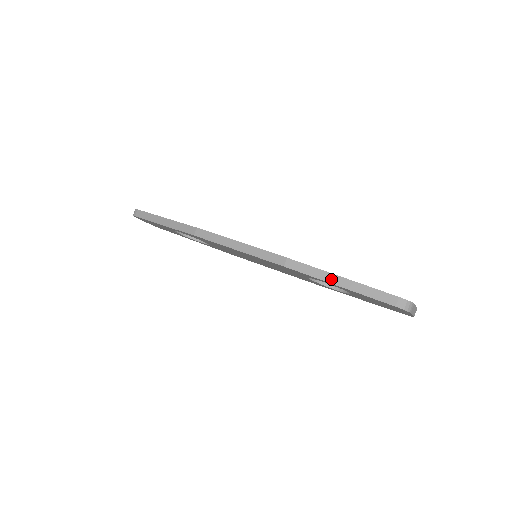
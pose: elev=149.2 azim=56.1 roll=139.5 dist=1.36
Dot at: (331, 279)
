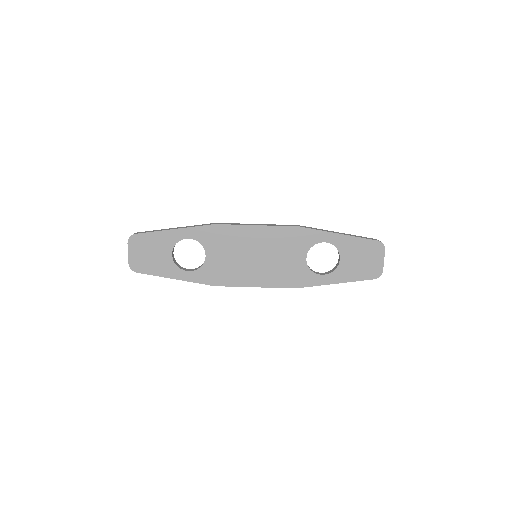
Dot at: (329, 284)
